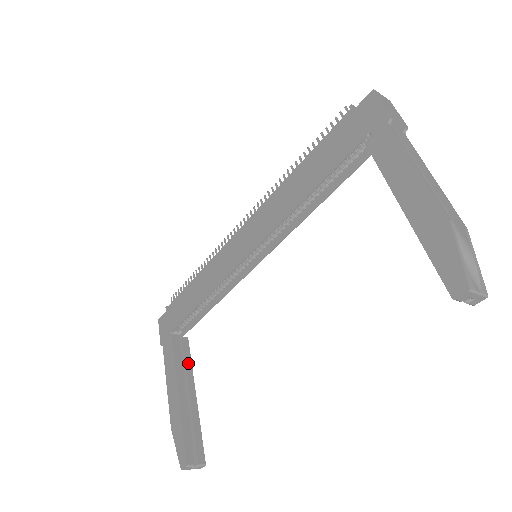
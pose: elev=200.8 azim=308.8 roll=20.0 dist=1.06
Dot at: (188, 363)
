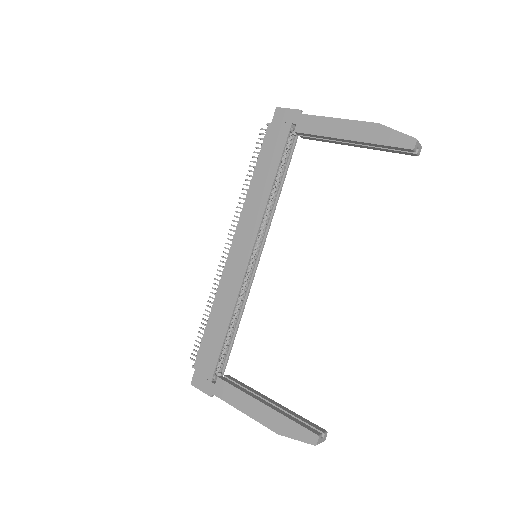
Dot at: (247, 387)
